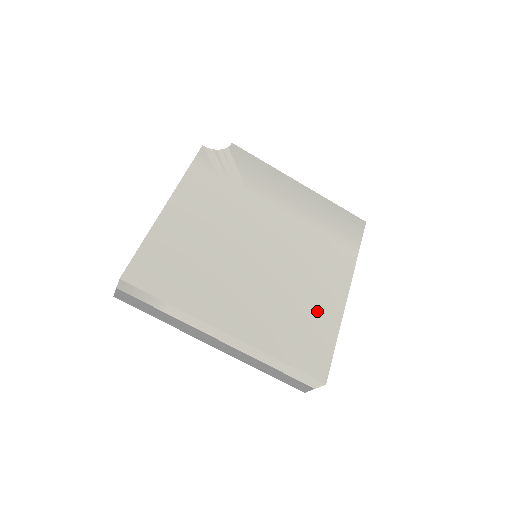
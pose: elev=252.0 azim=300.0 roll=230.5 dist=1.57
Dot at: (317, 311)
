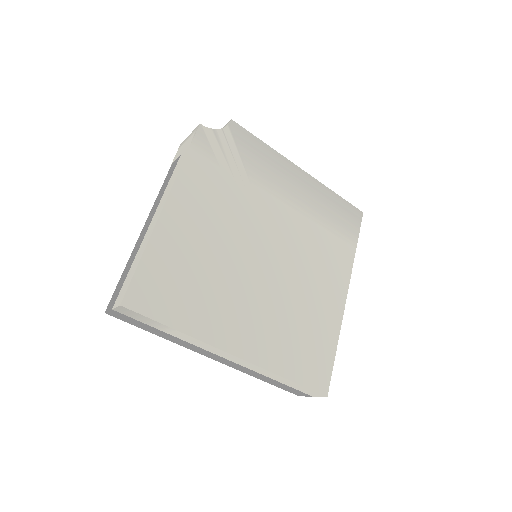
Dot at: (319, 319)
